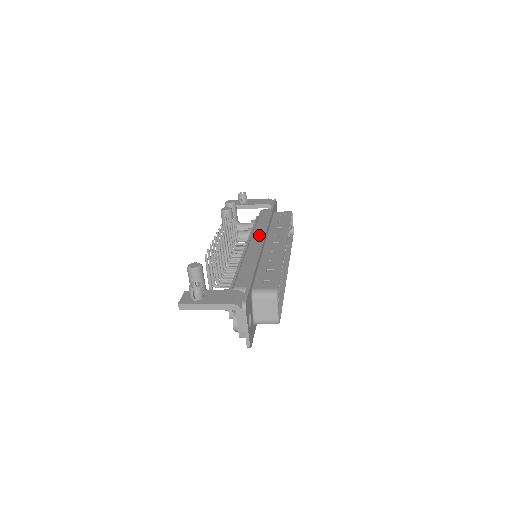
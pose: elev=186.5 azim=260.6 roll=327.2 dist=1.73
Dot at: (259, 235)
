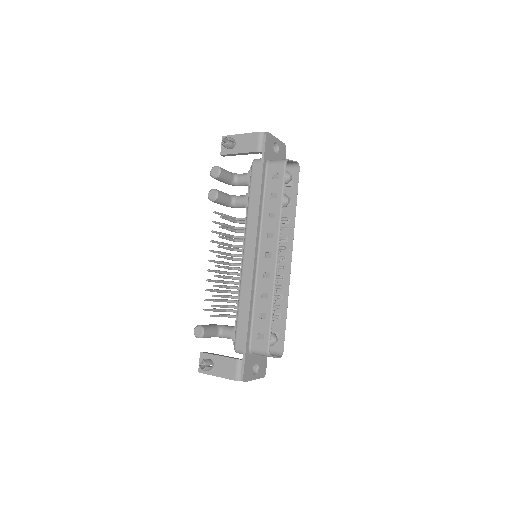
Dot at: (251, 239)
